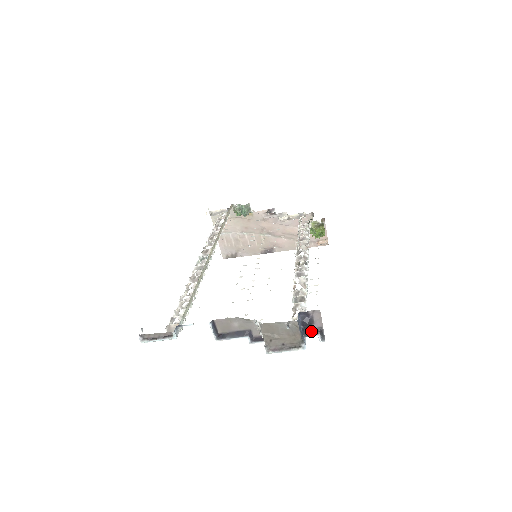
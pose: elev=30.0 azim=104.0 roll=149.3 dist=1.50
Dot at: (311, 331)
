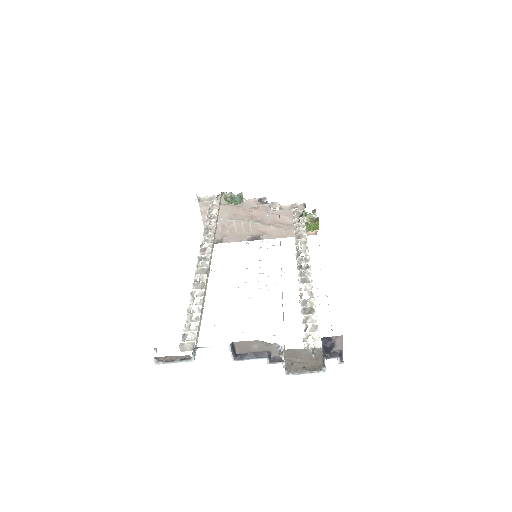
Dot at: (331, 354)
